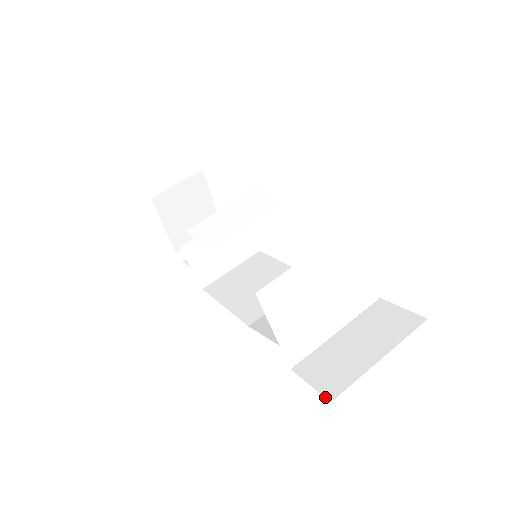
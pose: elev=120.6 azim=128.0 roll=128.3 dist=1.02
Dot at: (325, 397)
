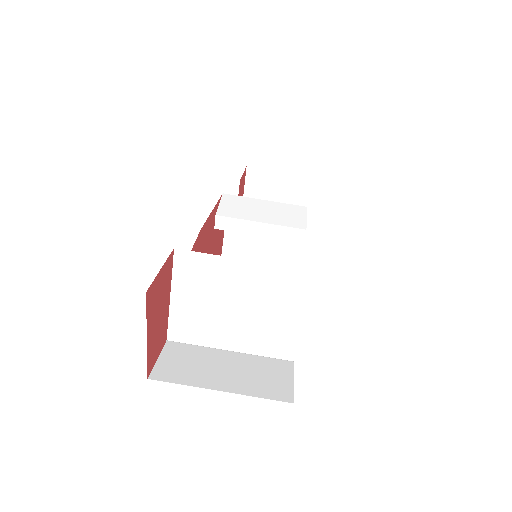
Dot at: (150, 373)
